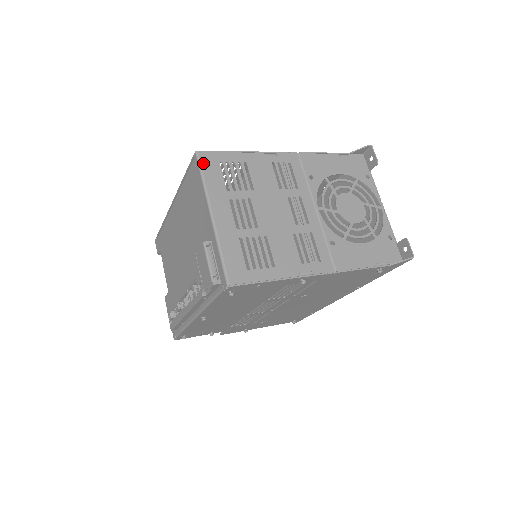
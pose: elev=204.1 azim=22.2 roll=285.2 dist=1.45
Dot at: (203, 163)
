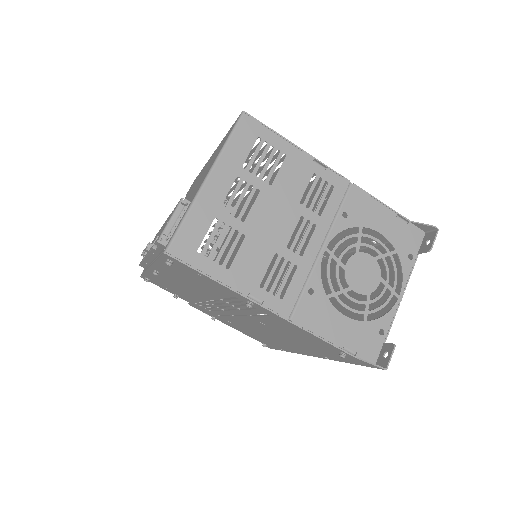
Dot at: (241, 126)
